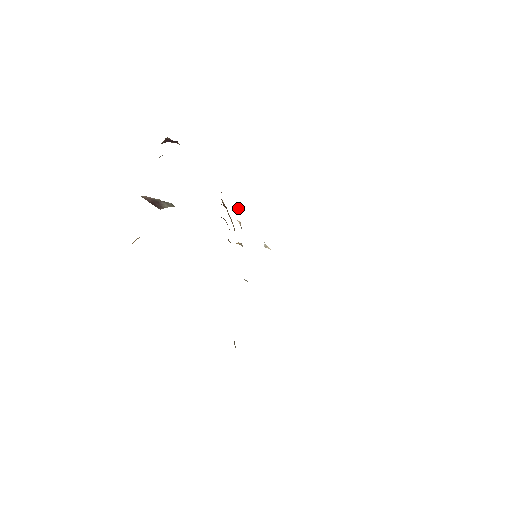
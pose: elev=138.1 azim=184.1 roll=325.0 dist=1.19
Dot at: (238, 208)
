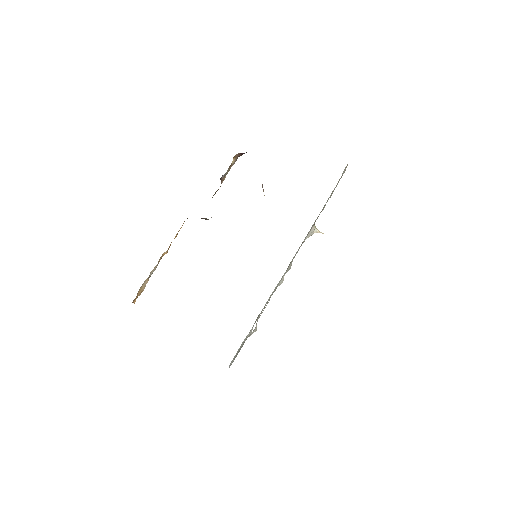
Dot at: occluded
